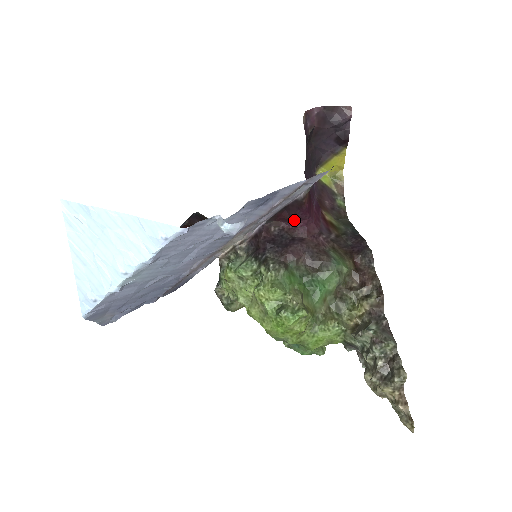
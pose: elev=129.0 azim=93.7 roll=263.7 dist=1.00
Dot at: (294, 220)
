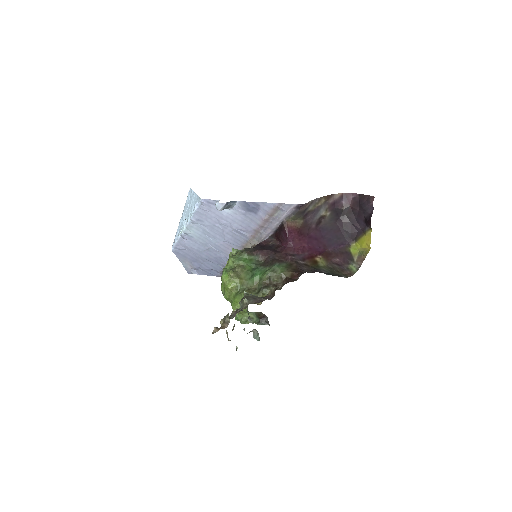
Dot at: (281, 240)
